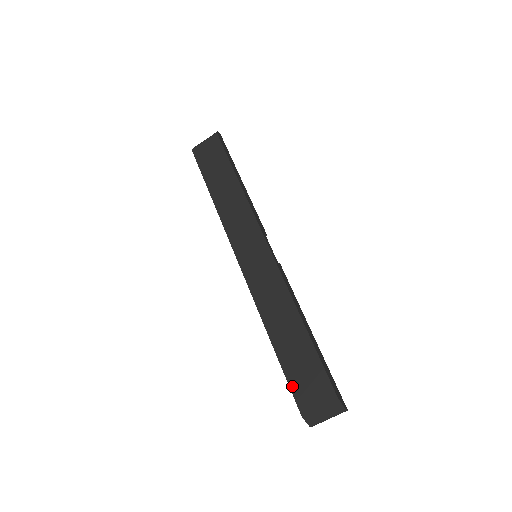
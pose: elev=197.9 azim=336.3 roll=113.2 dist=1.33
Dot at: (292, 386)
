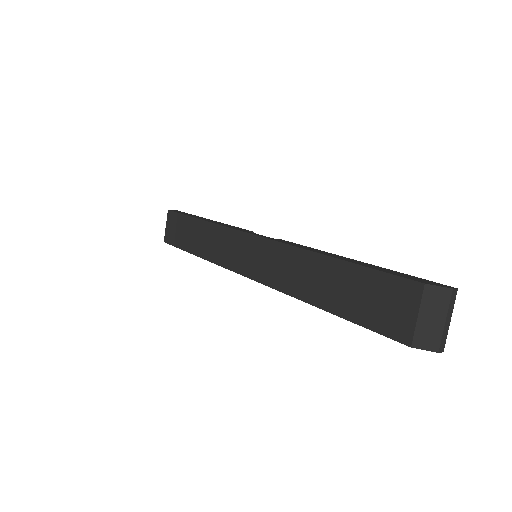
Dot at: (373, 327)
